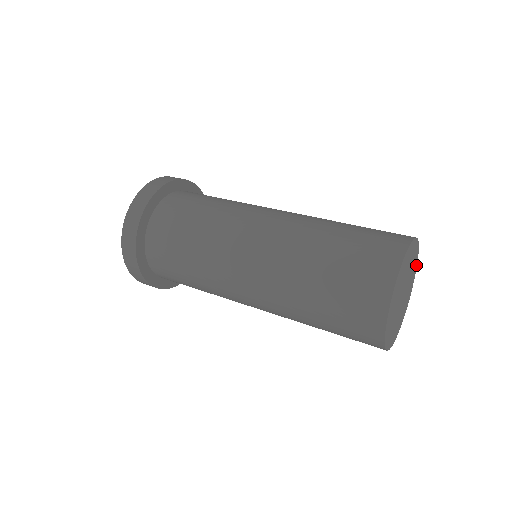
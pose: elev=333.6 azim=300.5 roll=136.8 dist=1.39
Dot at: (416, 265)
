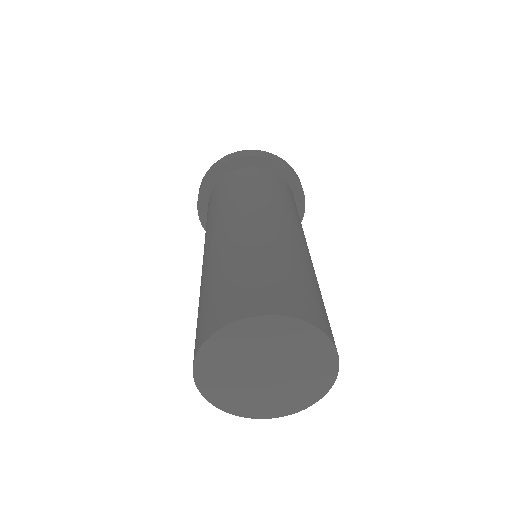
Dot at: (308, 404)
